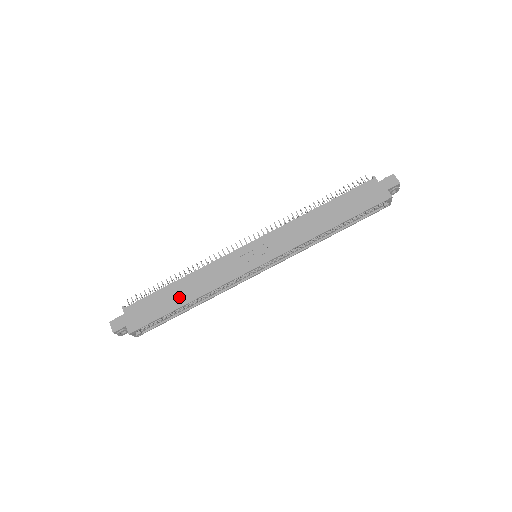
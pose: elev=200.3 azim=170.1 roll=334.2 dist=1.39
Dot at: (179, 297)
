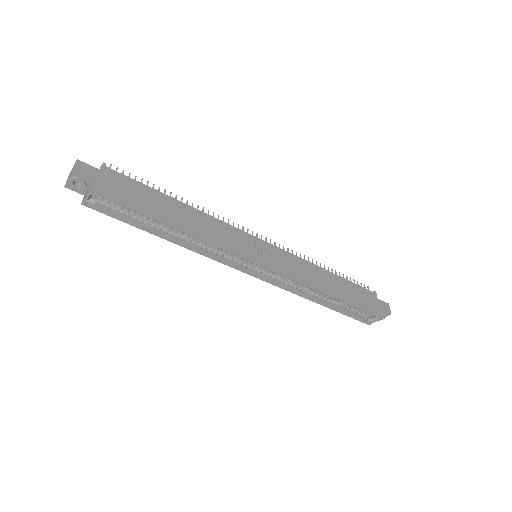
Dot at: (170, 213)
